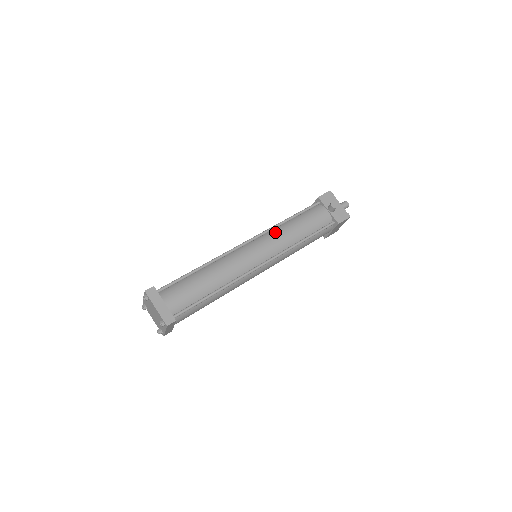
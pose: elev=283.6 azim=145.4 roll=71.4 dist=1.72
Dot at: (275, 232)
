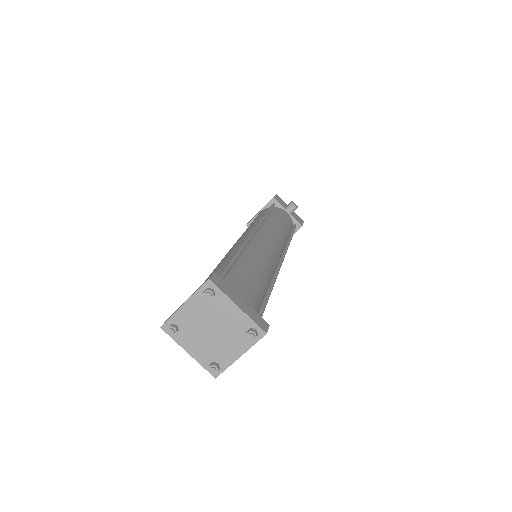
Dot at: (268, 225)
